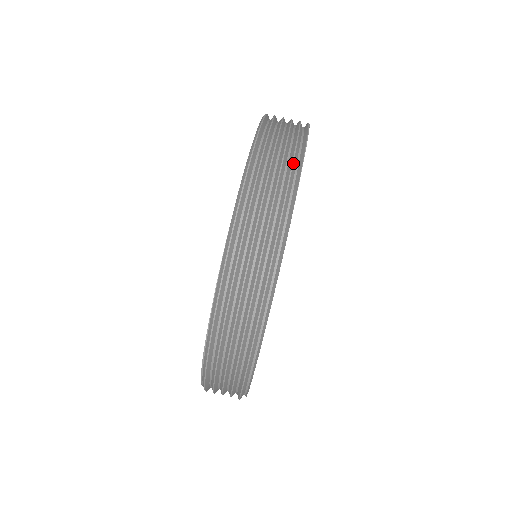
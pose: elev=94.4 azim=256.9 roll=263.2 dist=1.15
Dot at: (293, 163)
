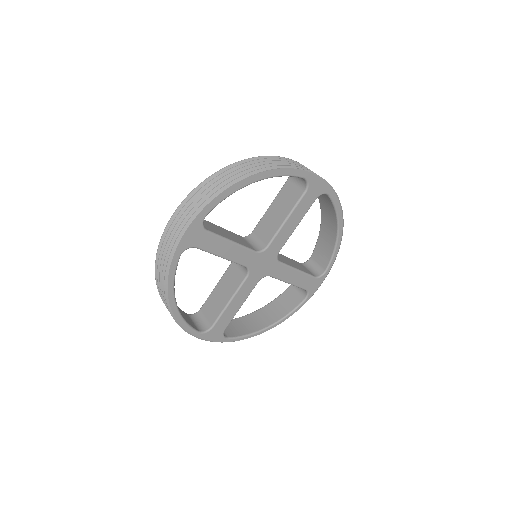
Dot at: (236, 179)
